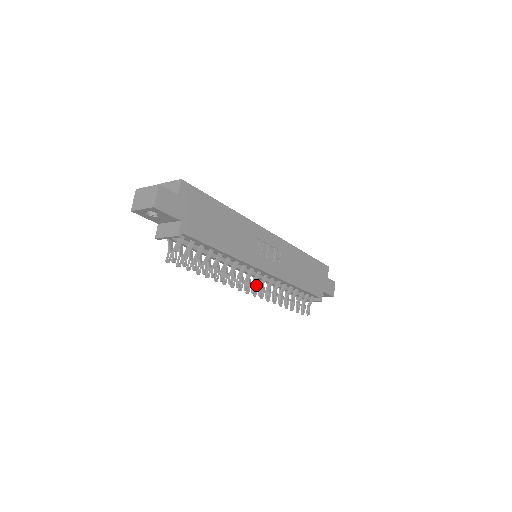
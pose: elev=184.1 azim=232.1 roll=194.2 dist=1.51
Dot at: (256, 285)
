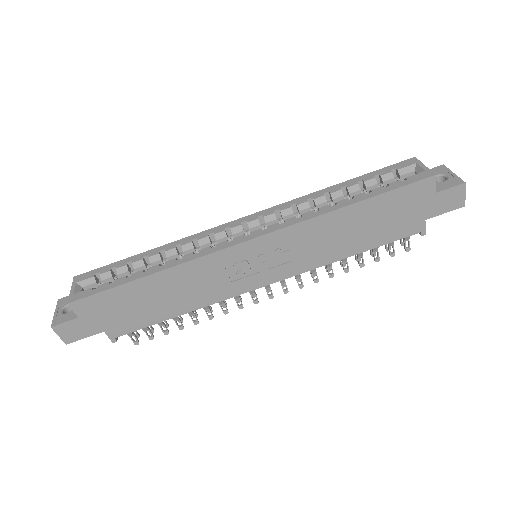
Dot at: occluded
